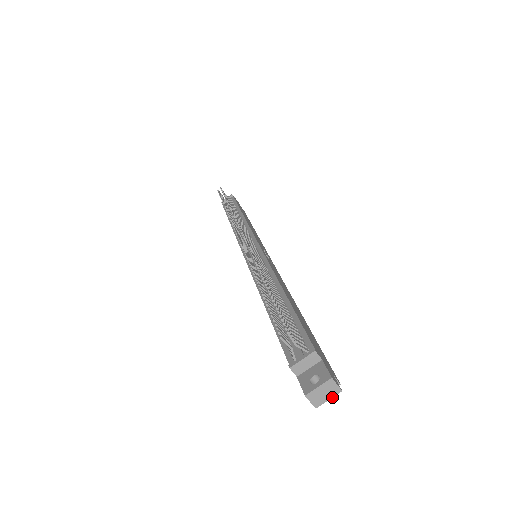
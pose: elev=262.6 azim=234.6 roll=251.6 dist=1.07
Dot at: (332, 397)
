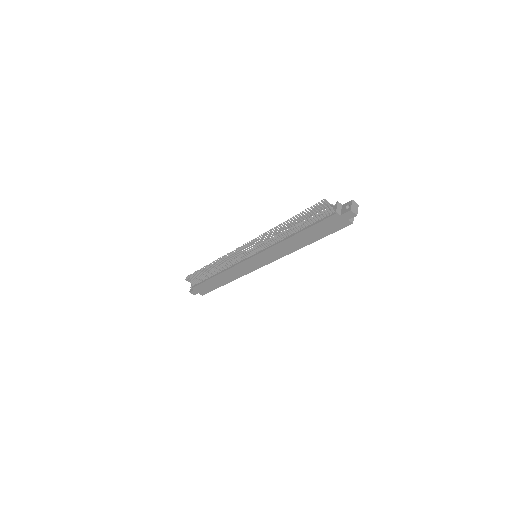
Dot at: occluded
